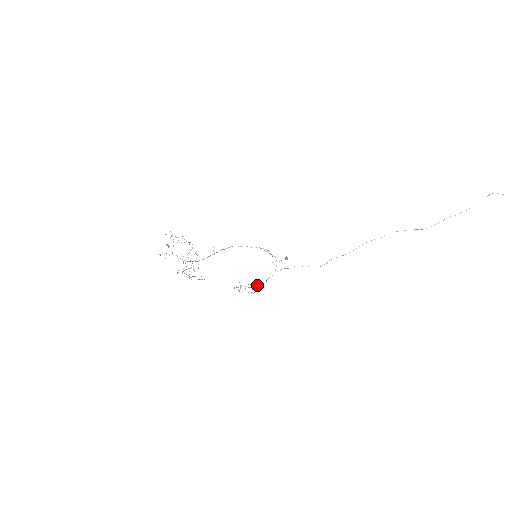
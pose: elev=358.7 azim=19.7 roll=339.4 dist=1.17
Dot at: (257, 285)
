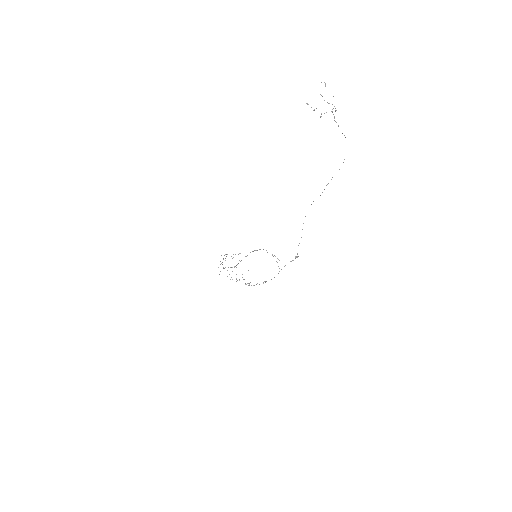
Dot at: occluded
